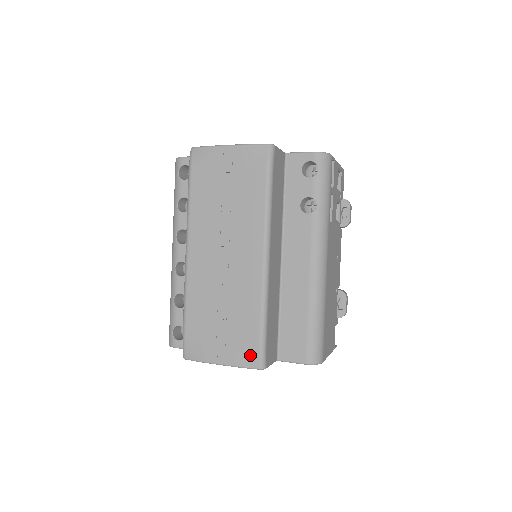
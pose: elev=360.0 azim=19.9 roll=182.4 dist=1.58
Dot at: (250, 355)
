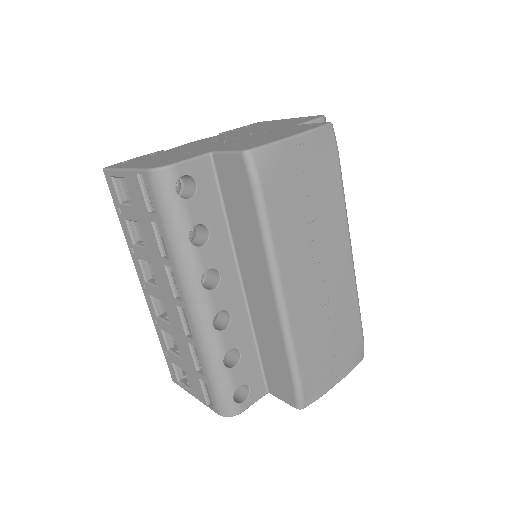
Dot at: (358, 353)
